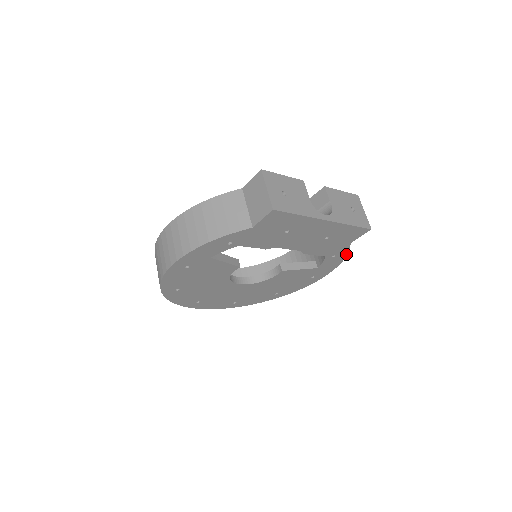
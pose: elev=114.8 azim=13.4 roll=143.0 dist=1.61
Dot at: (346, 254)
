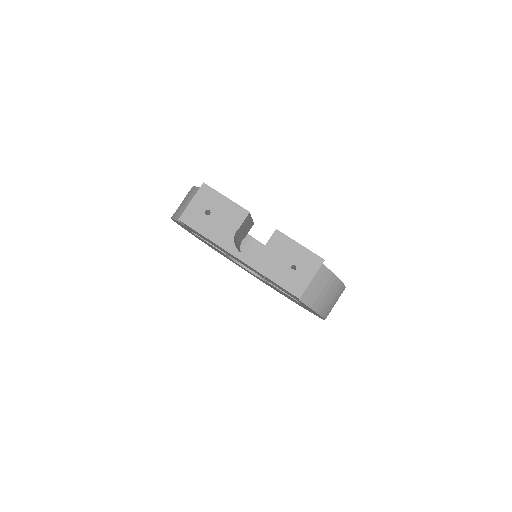
Dot at: (313, 310)
